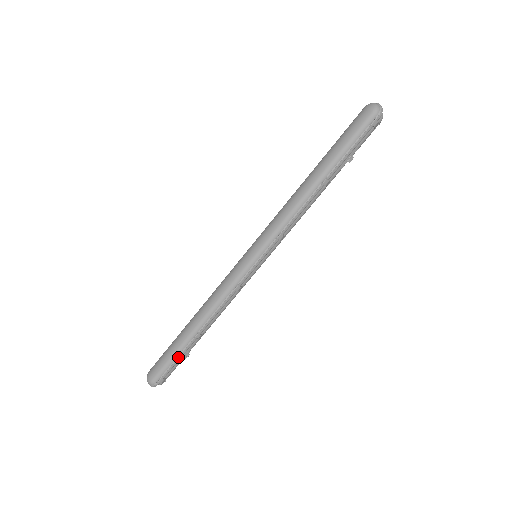
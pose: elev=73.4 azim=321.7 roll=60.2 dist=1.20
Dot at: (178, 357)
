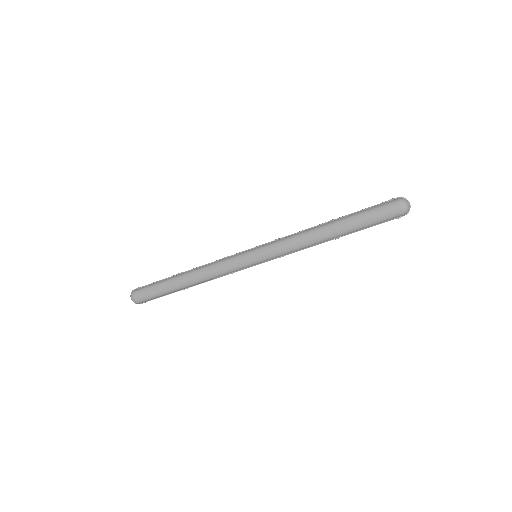
Dot at: (165, 295)
